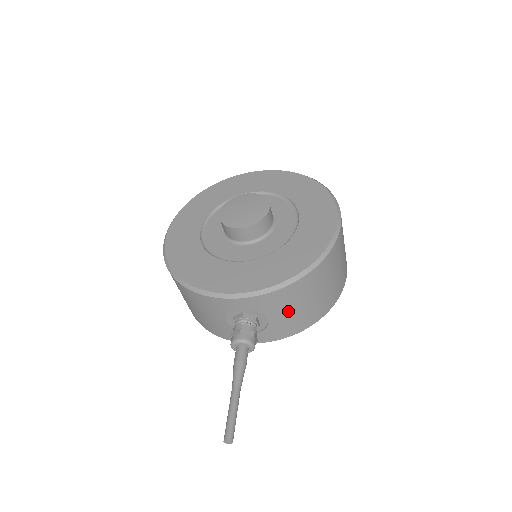
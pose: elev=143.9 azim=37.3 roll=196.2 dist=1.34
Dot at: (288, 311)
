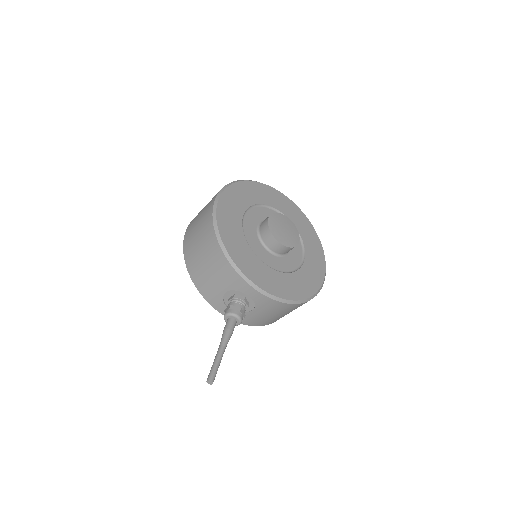
Dot at: (266, 314)
